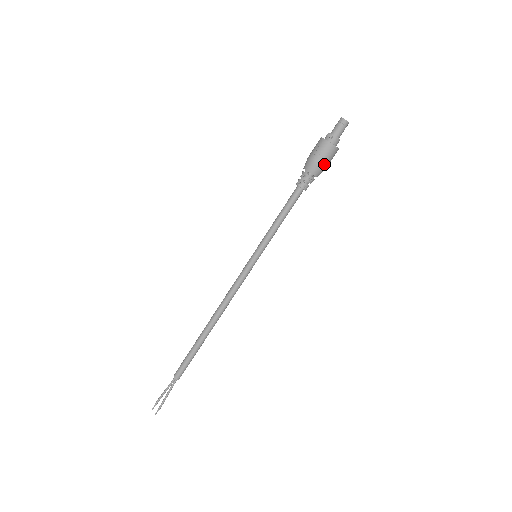
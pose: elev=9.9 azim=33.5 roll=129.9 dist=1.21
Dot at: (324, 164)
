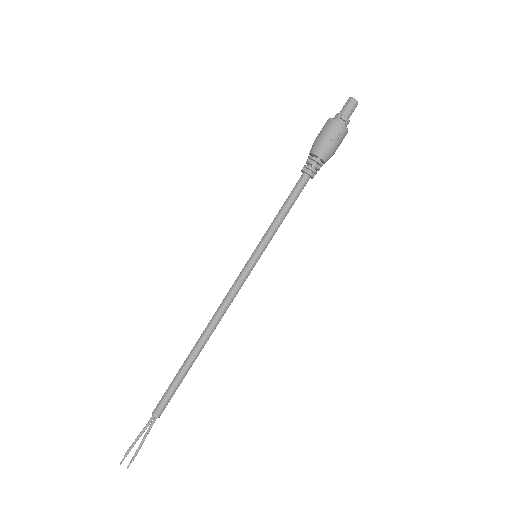
Dot at: occluded
